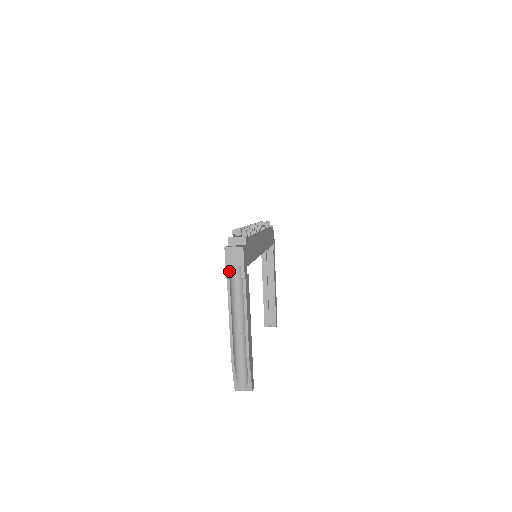
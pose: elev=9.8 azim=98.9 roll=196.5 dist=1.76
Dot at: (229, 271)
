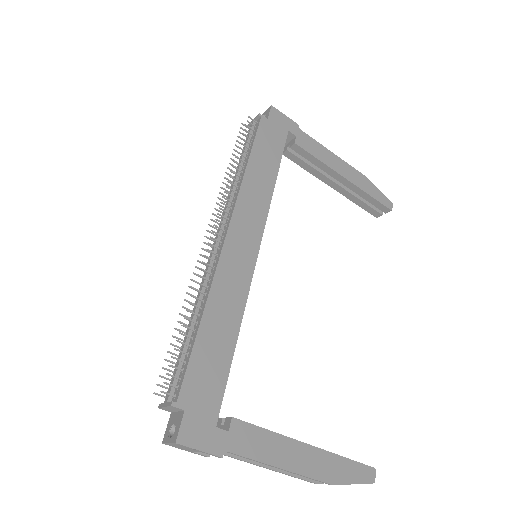
Dot at: (200, 453)
